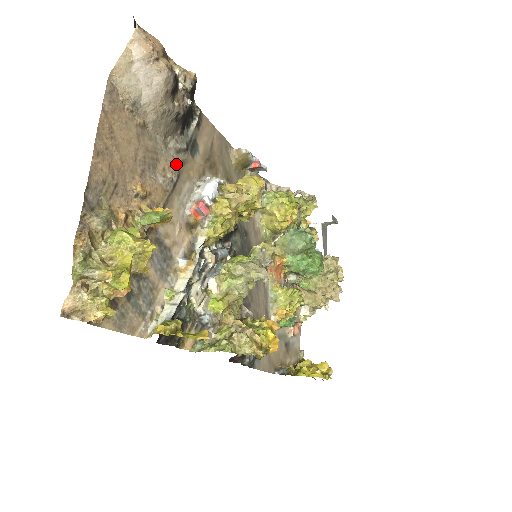
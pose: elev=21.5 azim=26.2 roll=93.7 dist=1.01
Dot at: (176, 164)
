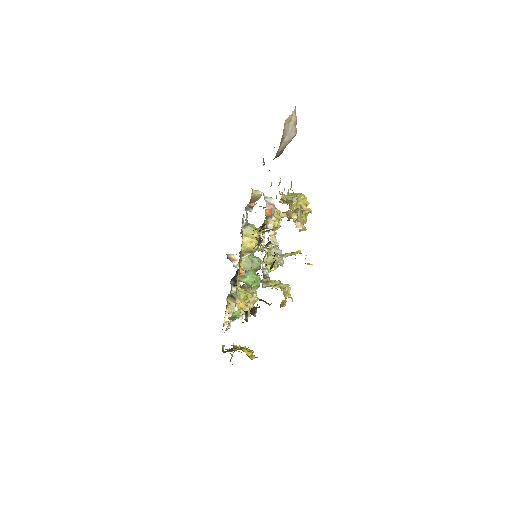
Dot at: occluded
